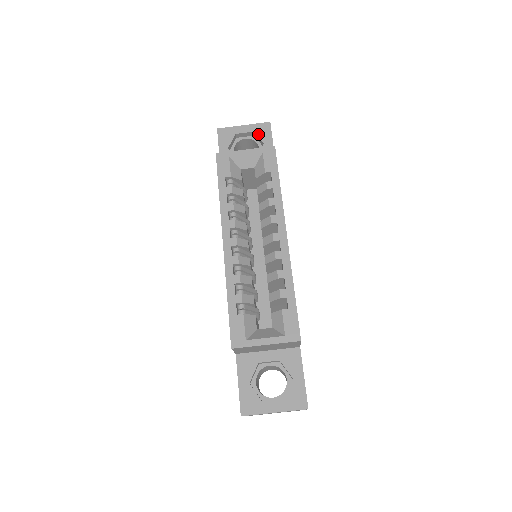
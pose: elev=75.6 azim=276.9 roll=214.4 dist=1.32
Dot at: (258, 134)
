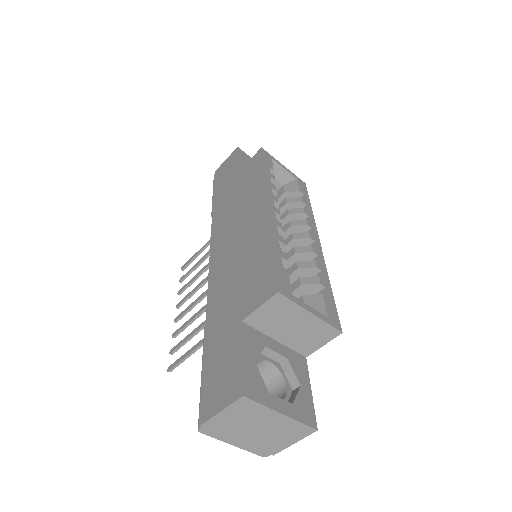
Dot at: occluded
